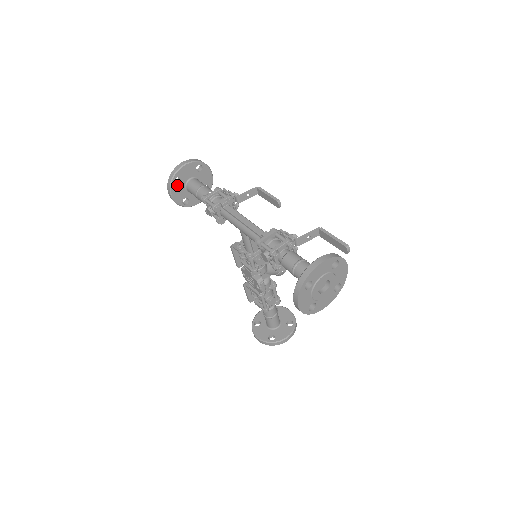
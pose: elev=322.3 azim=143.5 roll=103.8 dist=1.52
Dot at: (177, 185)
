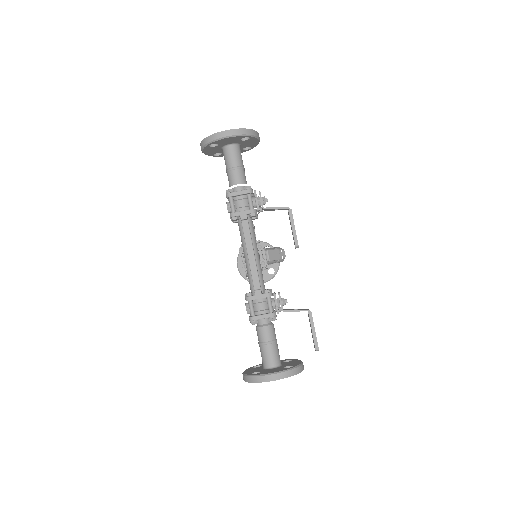
Dot at: (212, 147)
